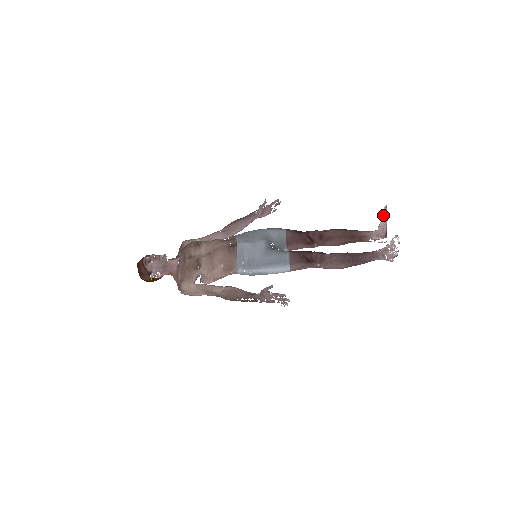
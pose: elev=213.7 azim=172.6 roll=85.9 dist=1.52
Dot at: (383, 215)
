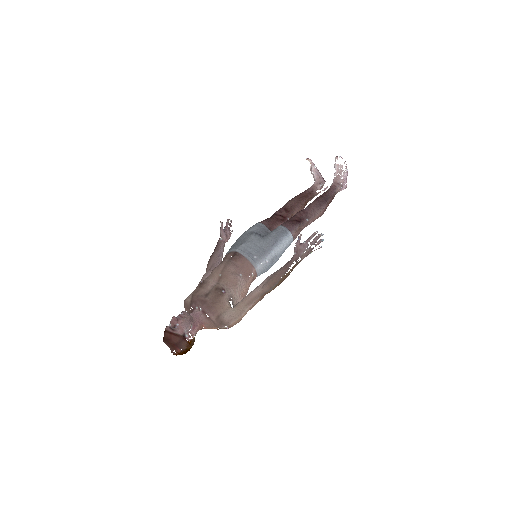
Dot at: (310, 167)
